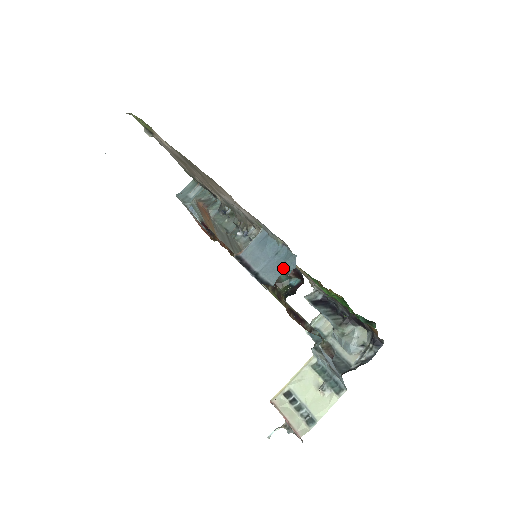
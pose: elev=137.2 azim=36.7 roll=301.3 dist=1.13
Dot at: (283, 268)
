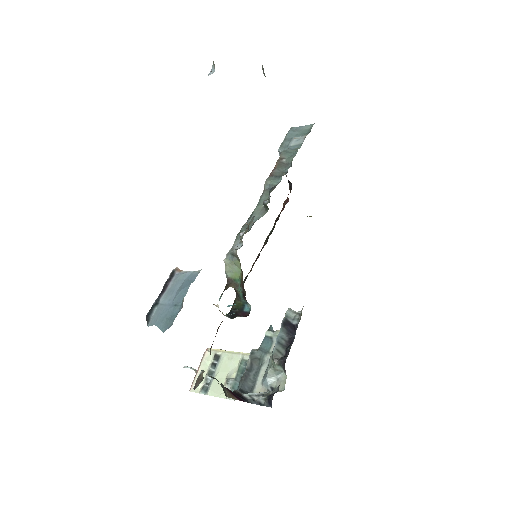
Dot at: (162, 322)
